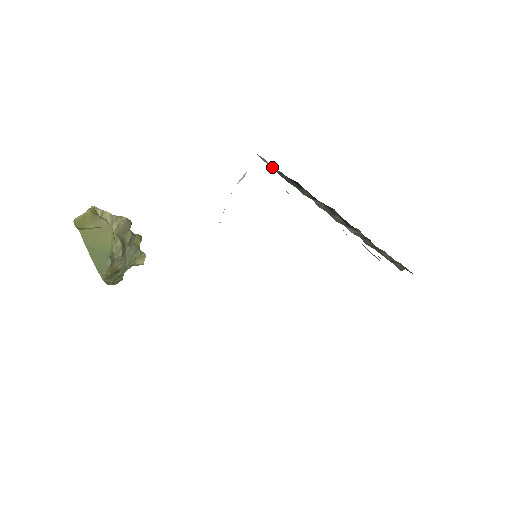
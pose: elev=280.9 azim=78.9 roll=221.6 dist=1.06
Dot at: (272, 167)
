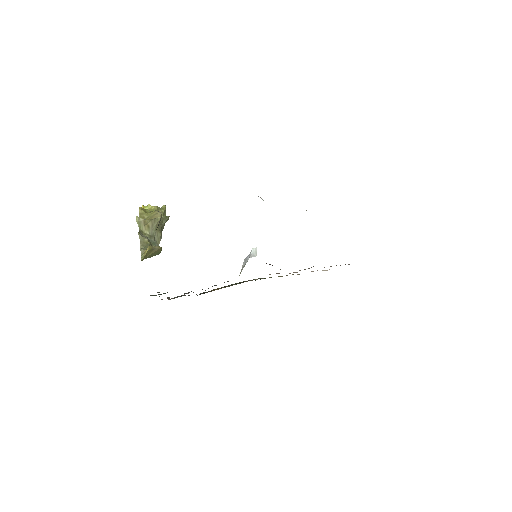
Dot at: occluded
